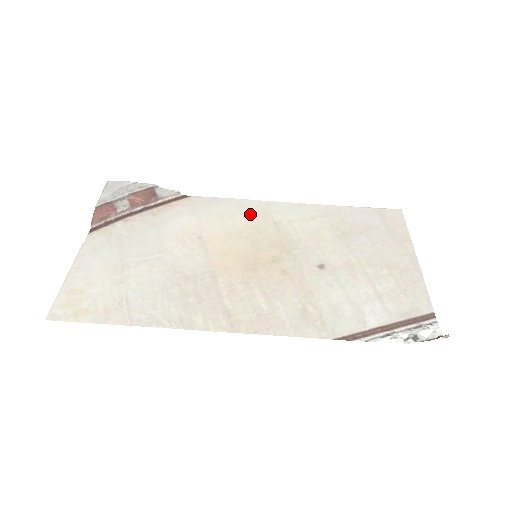
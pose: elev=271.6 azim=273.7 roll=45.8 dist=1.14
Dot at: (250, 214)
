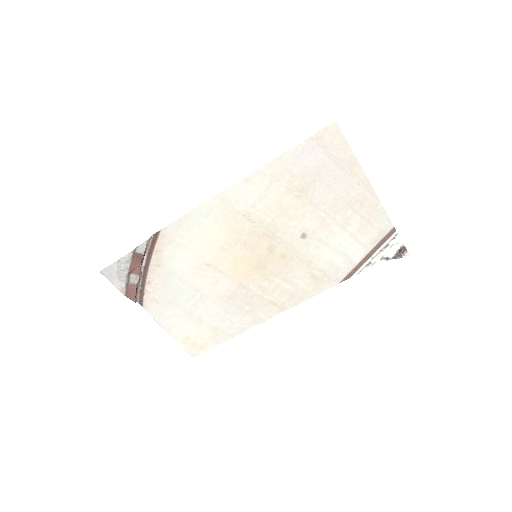
Dot at: (219, 219)
